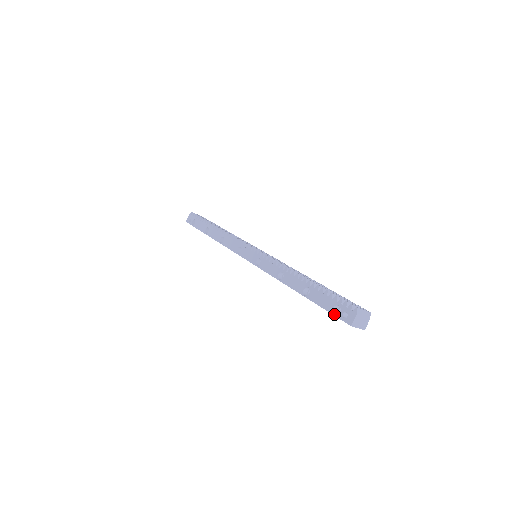
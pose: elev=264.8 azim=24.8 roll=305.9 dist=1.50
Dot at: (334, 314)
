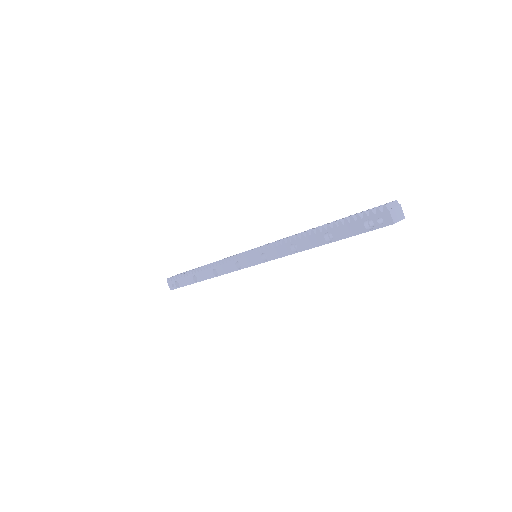
Dot at: (370, 230)
